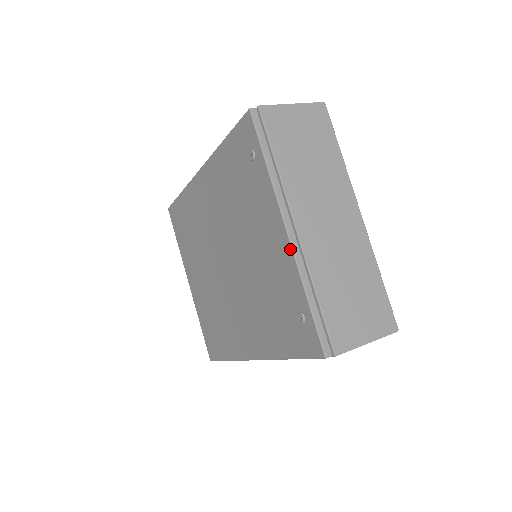
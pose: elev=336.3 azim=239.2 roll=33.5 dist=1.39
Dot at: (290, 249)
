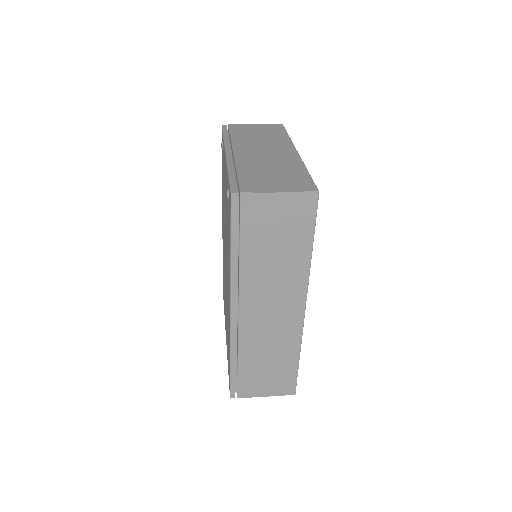
Dot at: occluded
